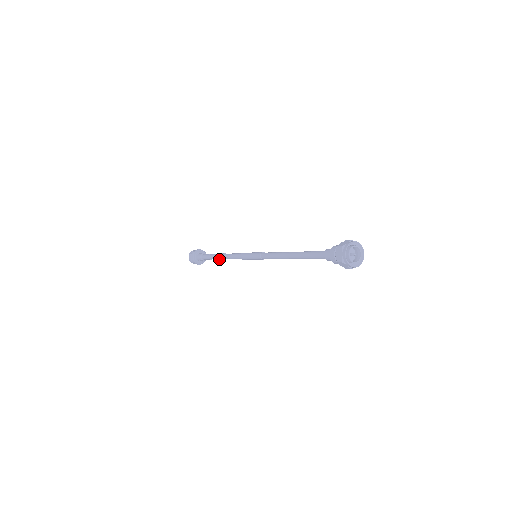
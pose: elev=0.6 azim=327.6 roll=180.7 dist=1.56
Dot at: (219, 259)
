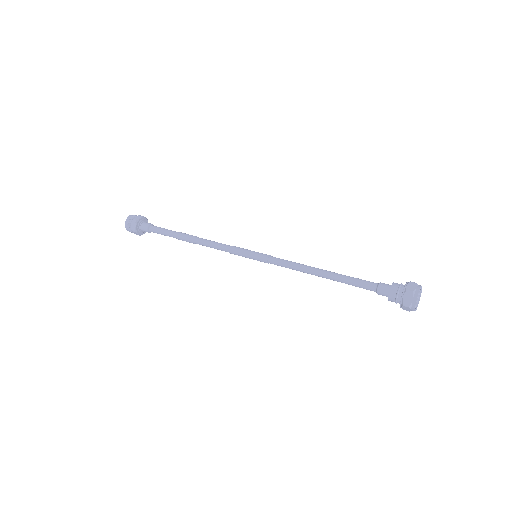
Dot at: occluded
